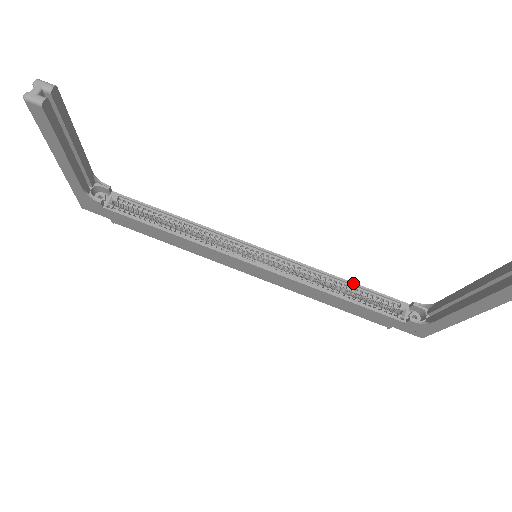
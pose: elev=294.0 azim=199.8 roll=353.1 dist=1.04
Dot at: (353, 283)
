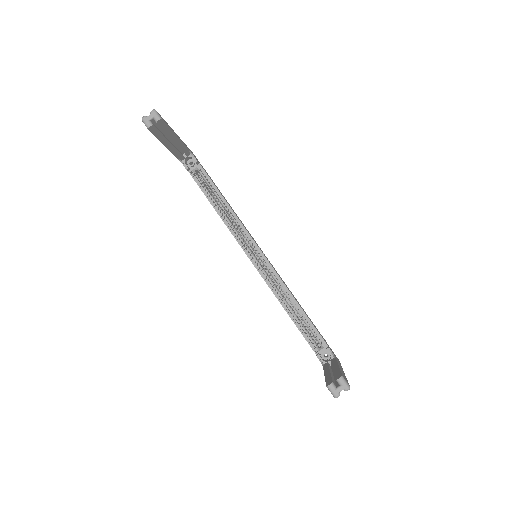
Dot at: (303, 310)
